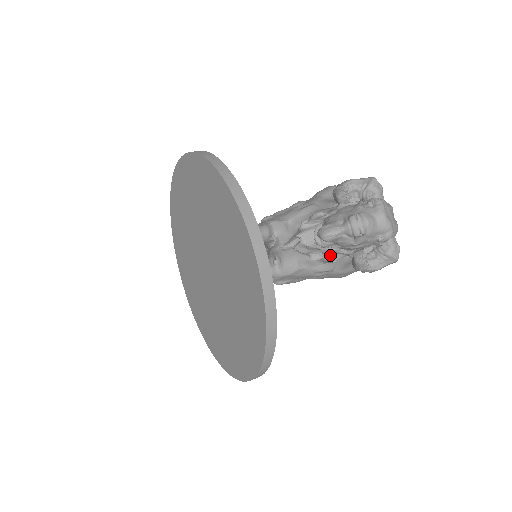
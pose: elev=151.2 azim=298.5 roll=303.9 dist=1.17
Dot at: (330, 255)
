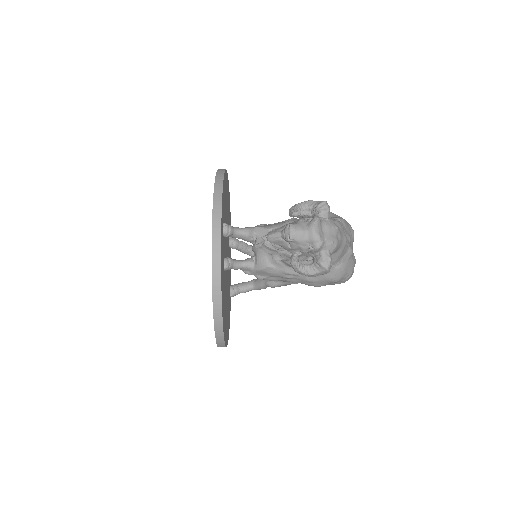
Dot at: (287, 259)
